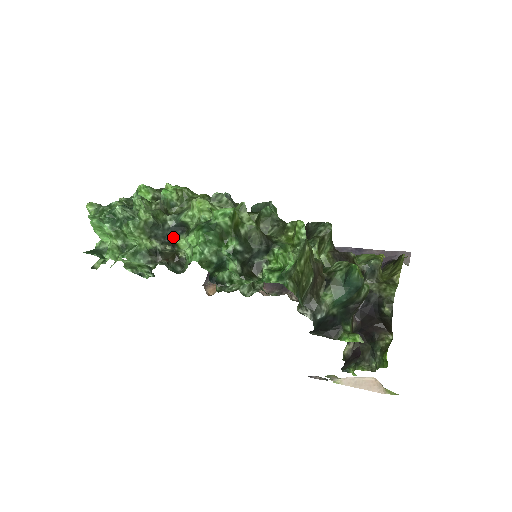
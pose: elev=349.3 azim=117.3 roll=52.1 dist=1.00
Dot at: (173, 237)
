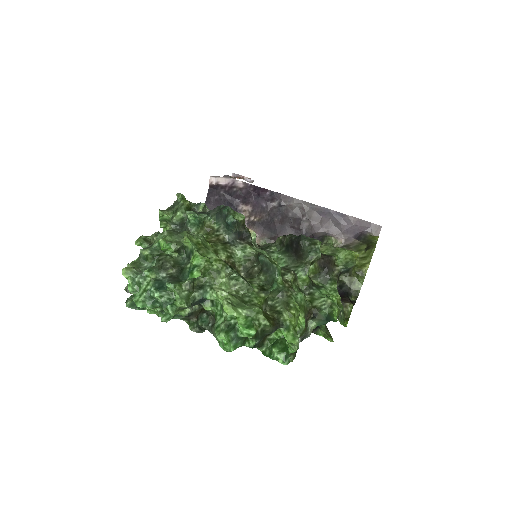
Dot at: (200, 303)
